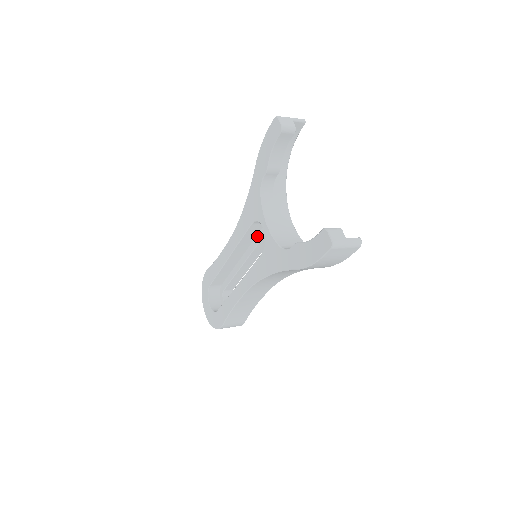
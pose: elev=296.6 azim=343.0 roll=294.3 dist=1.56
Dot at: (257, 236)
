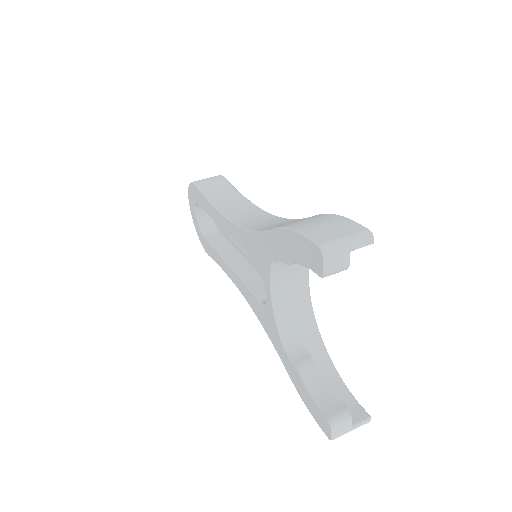
Dot at: occluded
